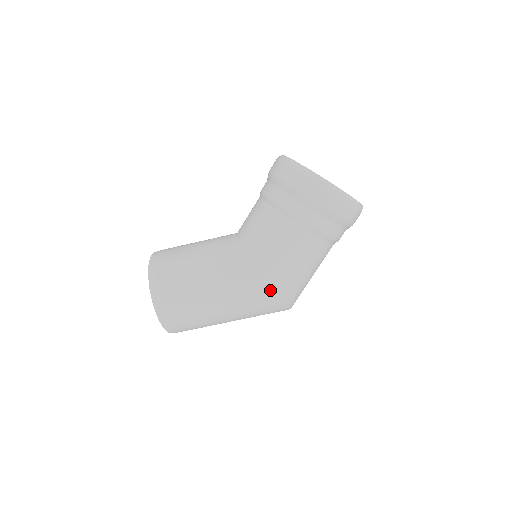
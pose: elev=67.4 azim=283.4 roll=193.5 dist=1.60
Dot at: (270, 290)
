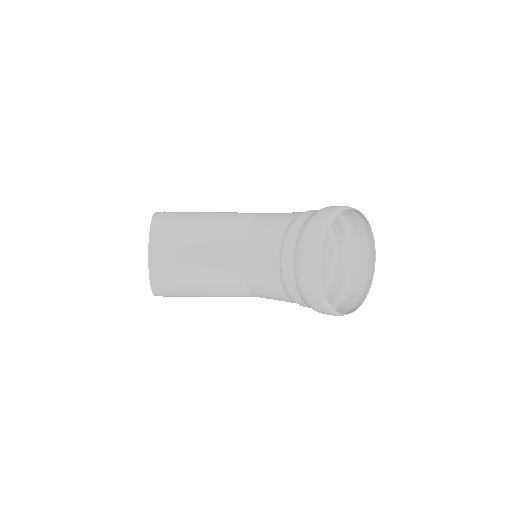
Dot at: occluded
